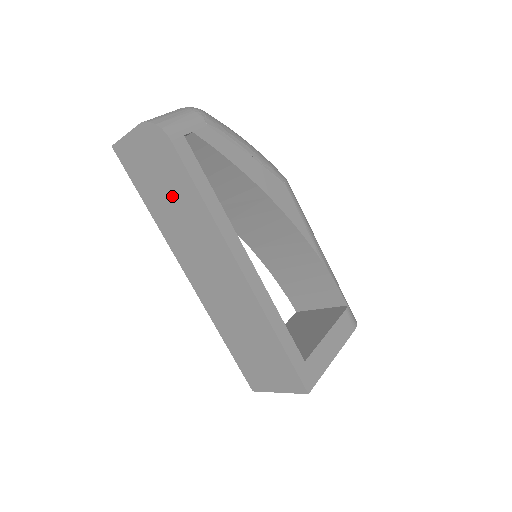
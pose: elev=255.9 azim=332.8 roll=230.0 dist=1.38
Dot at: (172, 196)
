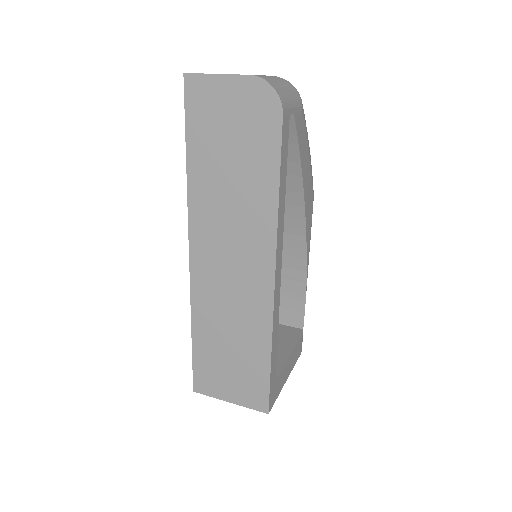
Dot at: (237, 168)
